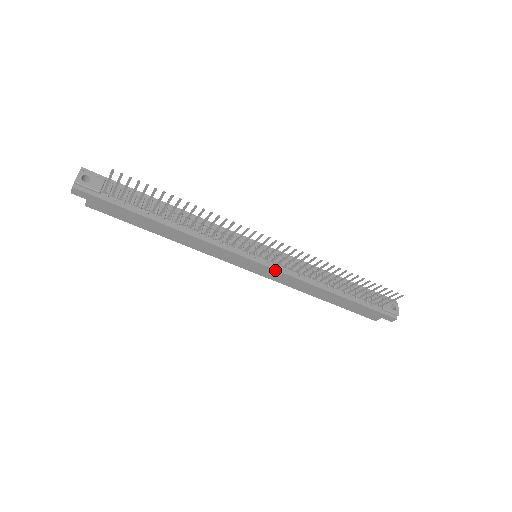
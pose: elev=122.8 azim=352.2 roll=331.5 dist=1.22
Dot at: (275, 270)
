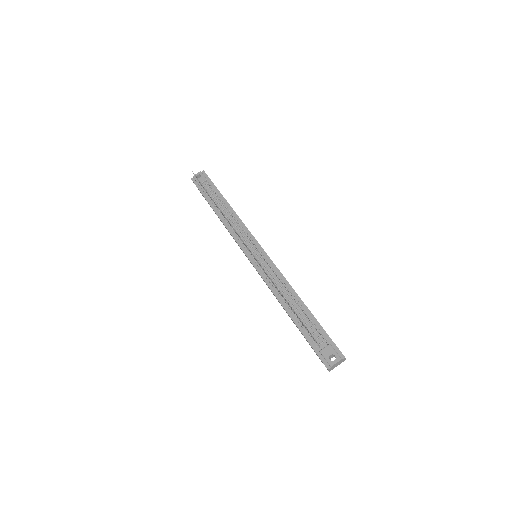
Dot at: (256, 270)
